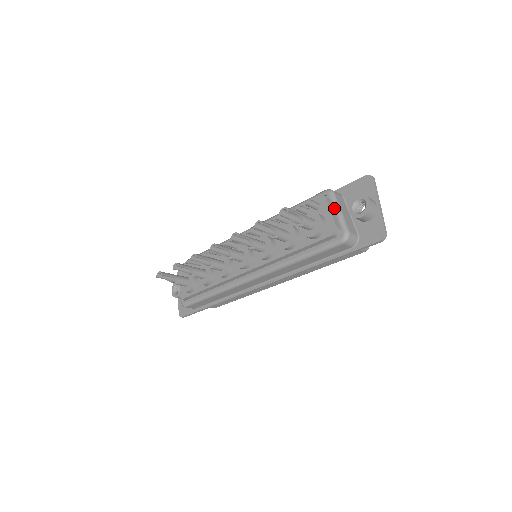
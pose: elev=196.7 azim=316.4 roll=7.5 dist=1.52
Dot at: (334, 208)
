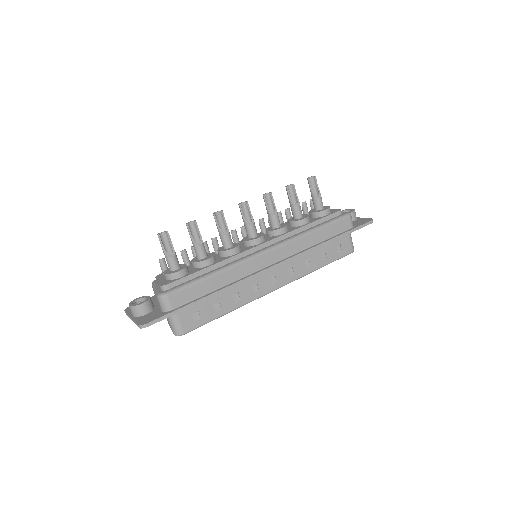
Dot at: occluded
